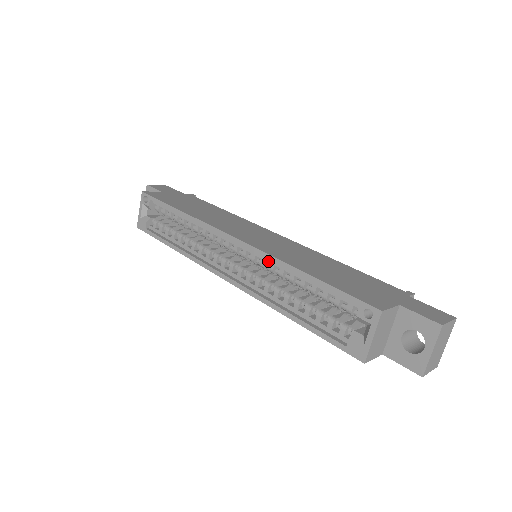
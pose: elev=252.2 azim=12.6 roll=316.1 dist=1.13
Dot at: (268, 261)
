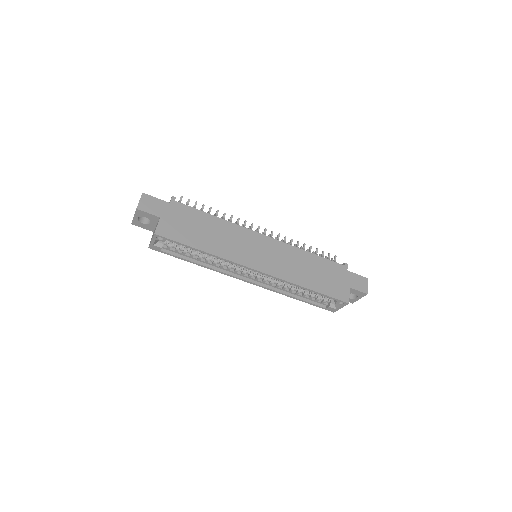
Dot at: occluded
